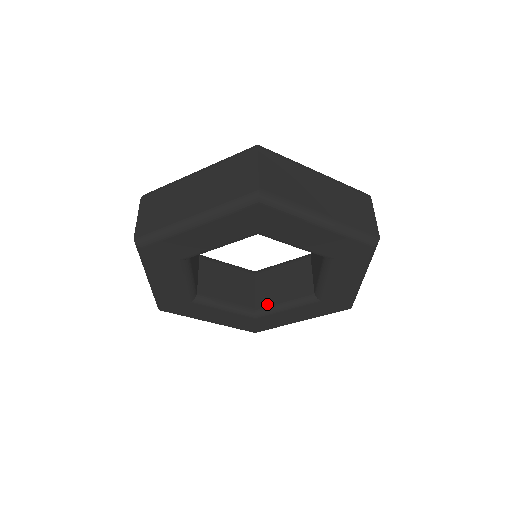
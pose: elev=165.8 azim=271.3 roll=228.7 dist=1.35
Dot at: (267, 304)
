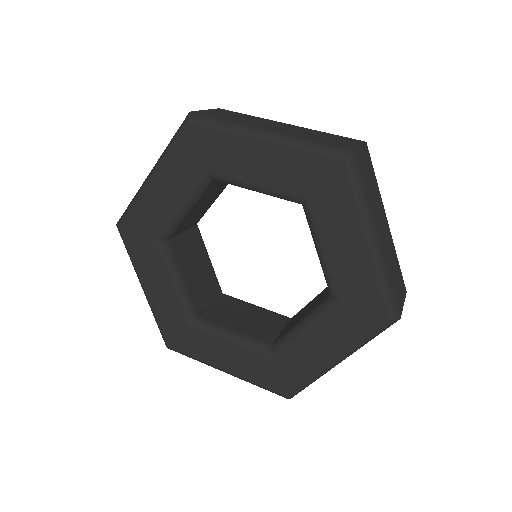
Dot at: (284, 333)
